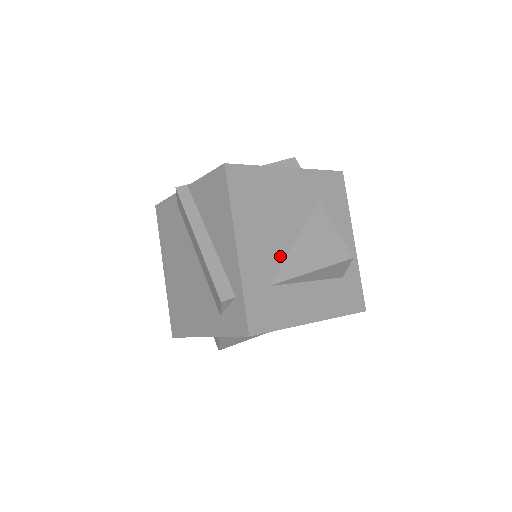
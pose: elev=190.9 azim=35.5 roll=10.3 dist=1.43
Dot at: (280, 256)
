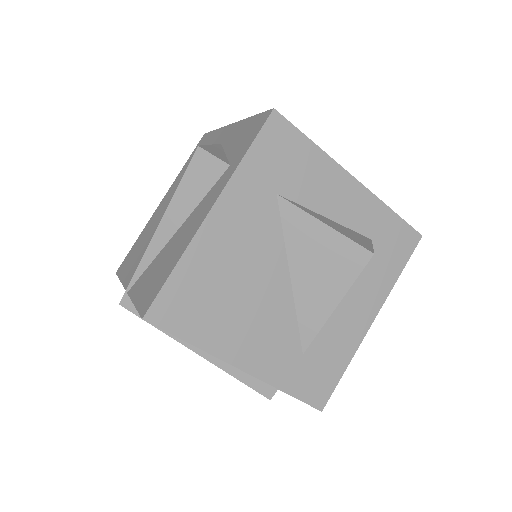
Dot at: (288, 316)
